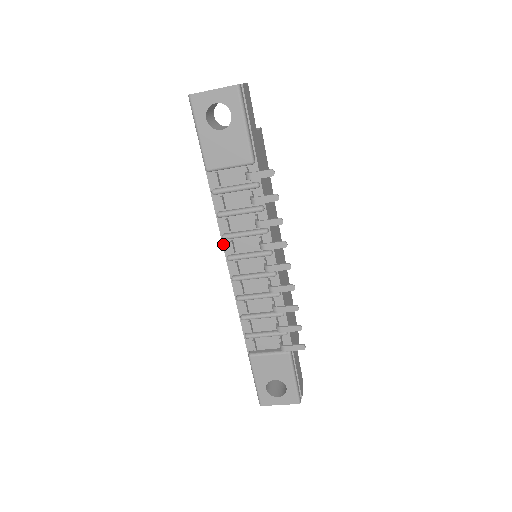
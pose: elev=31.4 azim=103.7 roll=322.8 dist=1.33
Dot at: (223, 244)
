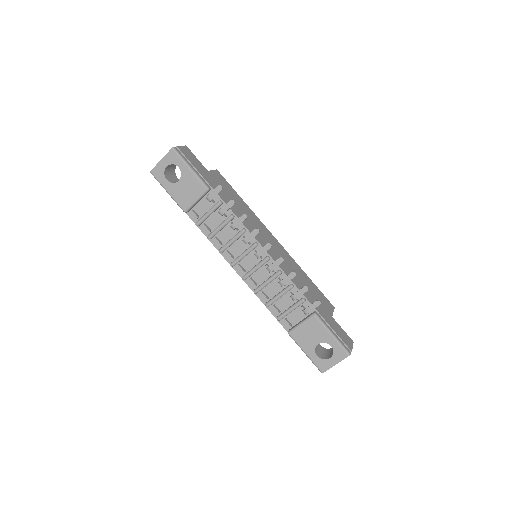
Dot at: (224, 257)
